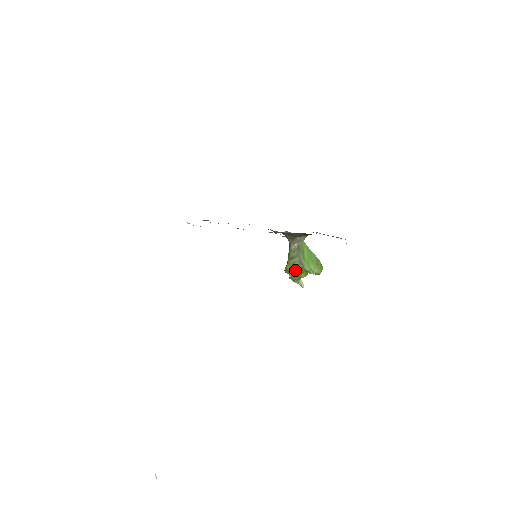
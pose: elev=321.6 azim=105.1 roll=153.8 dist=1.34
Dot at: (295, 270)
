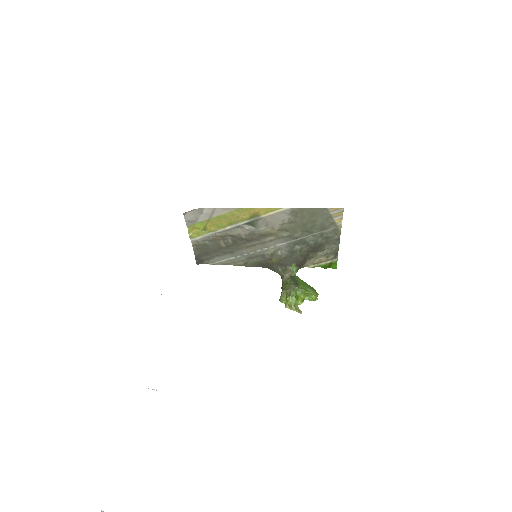
Dot at: (292, 290)
